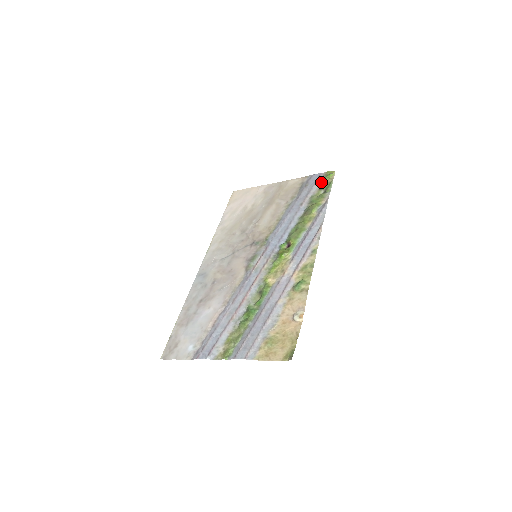
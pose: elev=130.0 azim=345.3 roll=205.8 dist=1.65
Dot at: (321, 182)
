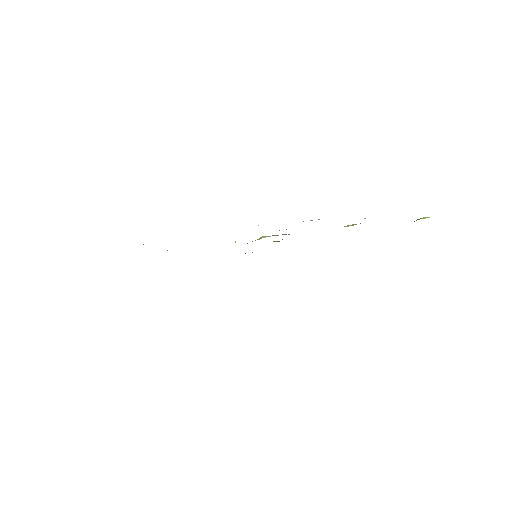
Dot at: occluded
